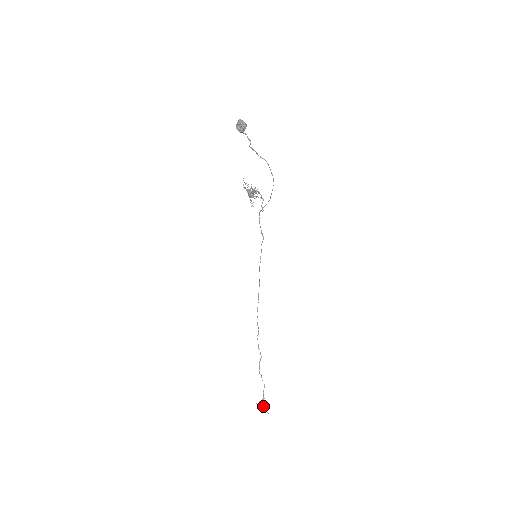
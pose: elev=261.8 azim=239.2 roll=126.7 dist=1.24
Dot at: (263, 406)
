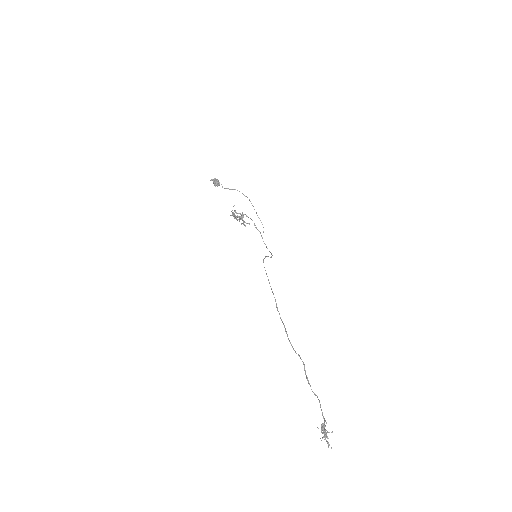
Dot at: (324, 431)
